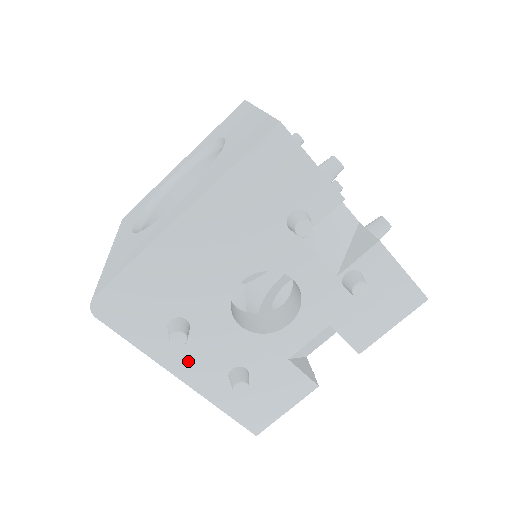
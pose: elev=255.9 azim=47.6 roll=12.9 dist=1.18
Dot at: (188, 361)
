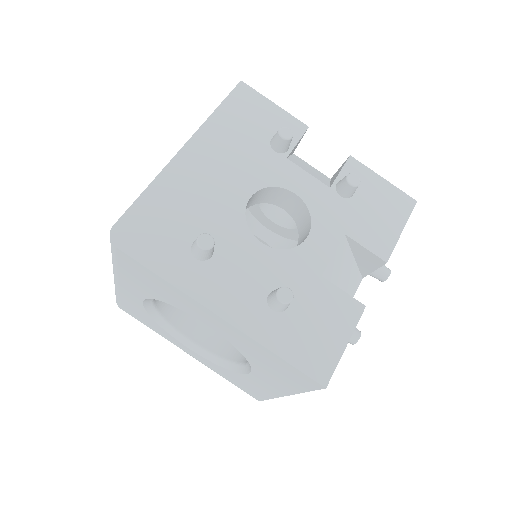
Dot at: (220, 290)
